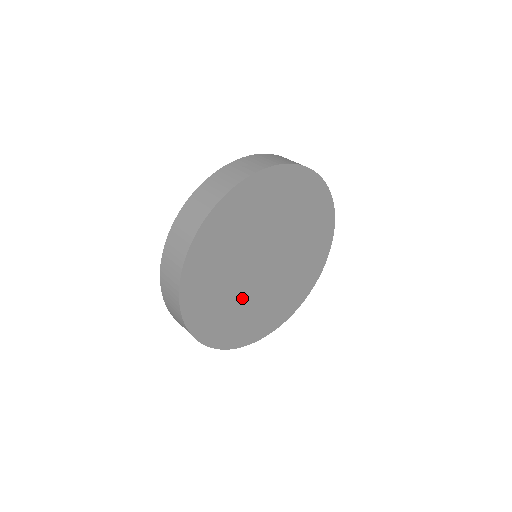
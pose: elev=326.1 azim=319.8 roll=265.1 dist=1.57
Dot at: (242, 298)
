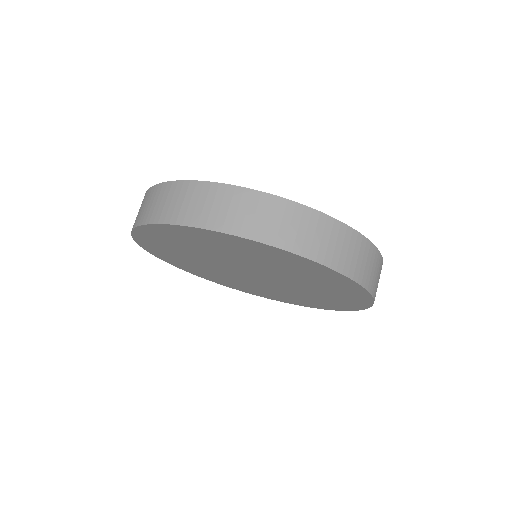
Dot at: (225, 274)
